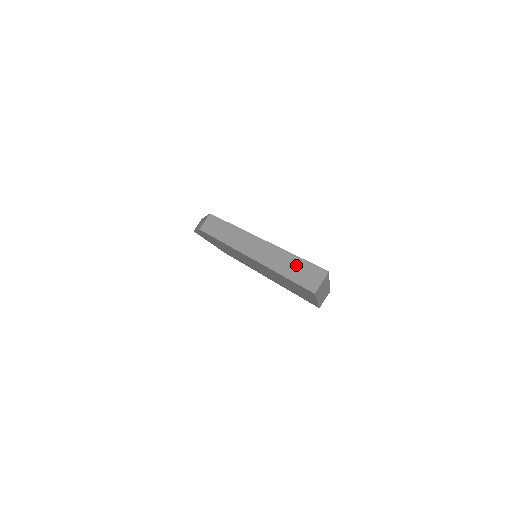
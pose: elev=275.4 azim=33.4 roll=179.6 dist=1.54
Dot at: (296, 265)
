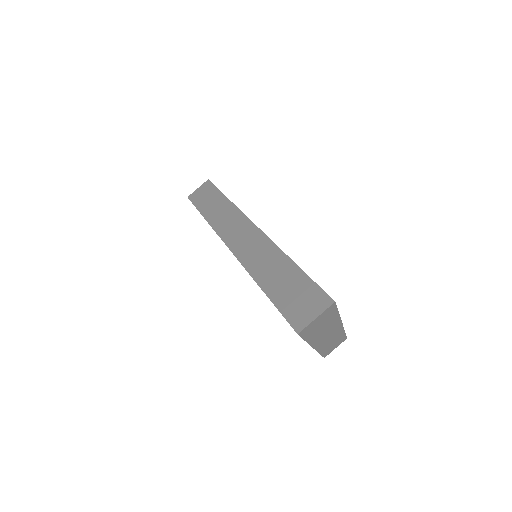
Dot at: (287, 276)
